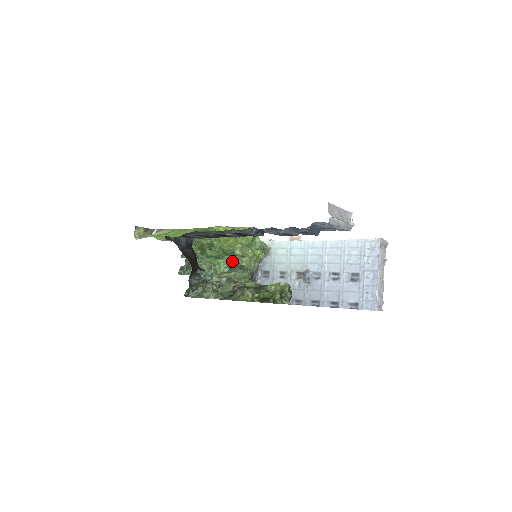
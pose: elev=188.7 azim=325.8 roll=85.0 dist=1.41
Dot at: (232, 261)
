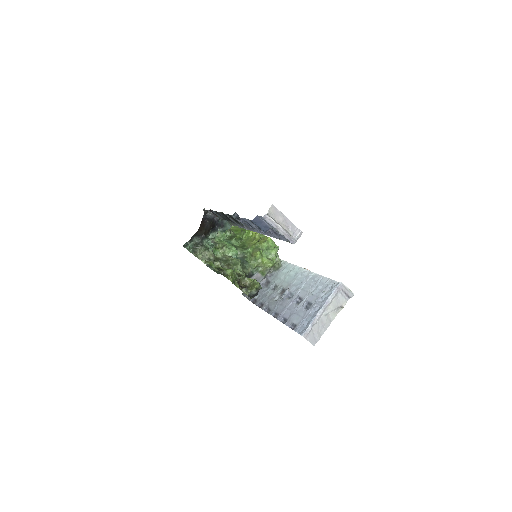
Dot at: (244, 255)
